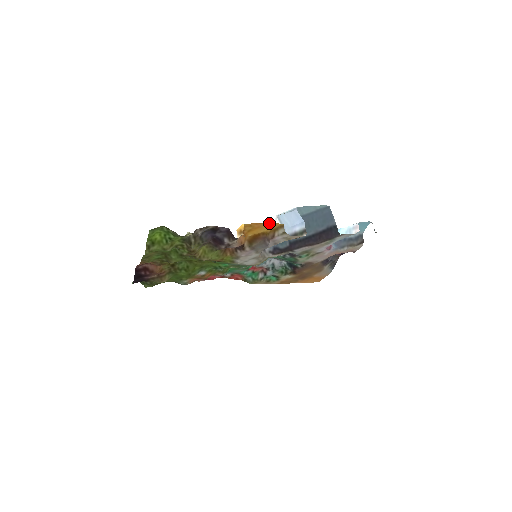
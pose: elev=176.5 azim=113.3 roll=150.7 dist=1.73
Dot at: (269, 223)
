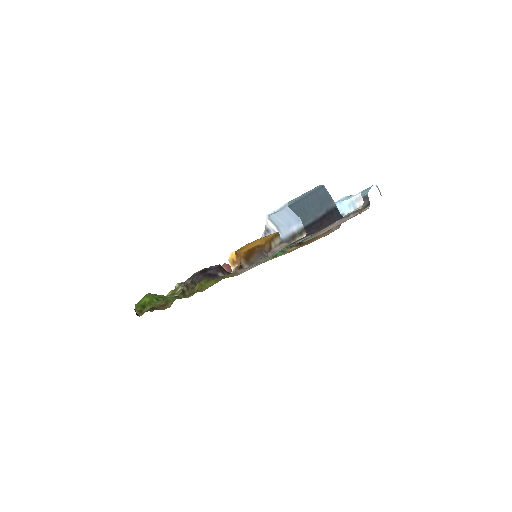
Dot at: occluded
